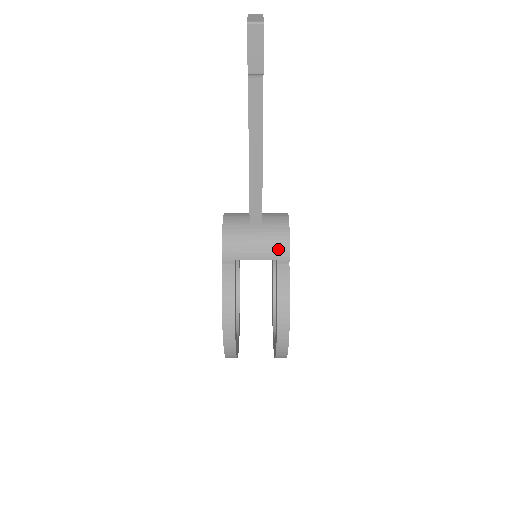
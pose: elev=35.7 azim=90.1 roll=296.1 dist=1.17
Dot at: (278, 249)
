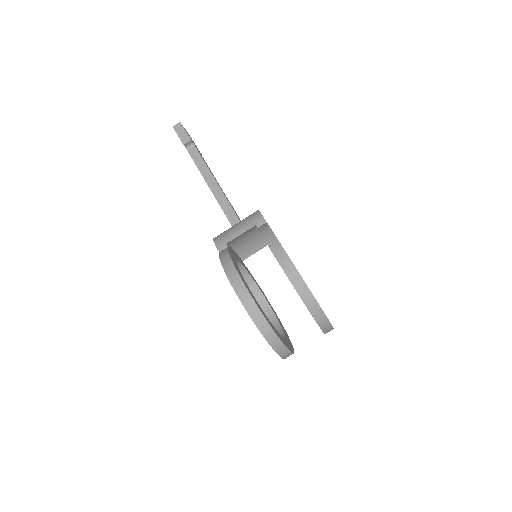
Dot at: (253, 219)
